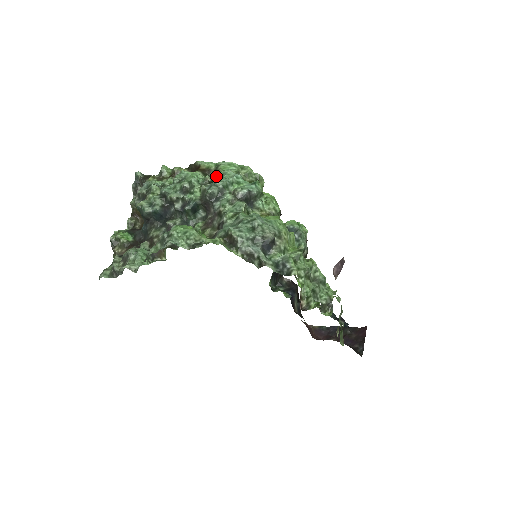
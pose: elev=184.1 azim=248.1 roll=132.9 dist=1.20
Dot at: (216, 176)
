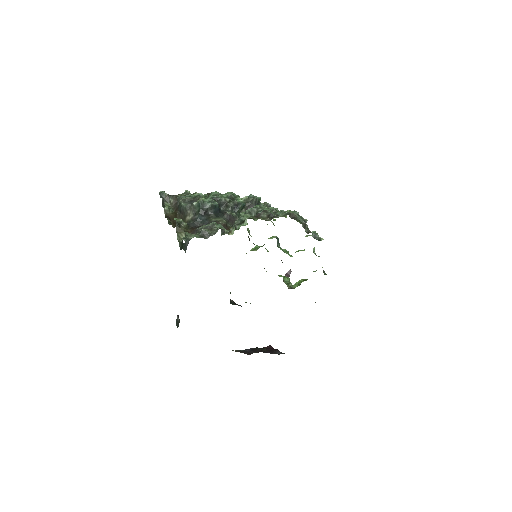
Dot at: occluded
